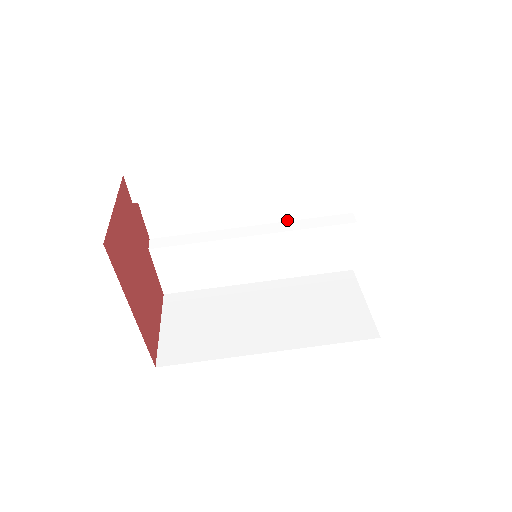
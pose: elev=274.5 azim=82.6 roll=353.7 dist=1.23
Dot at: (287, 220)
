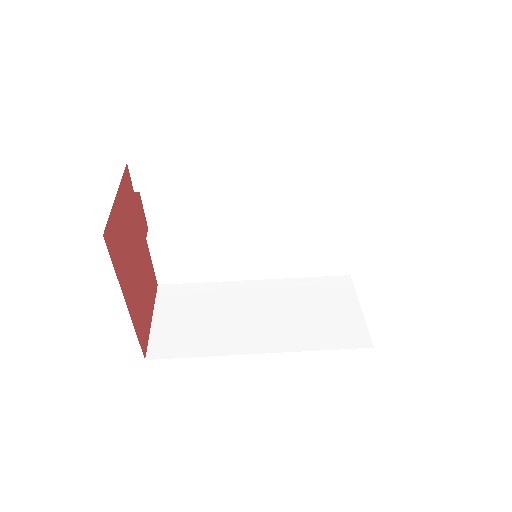
Dot at: (289, 220)
